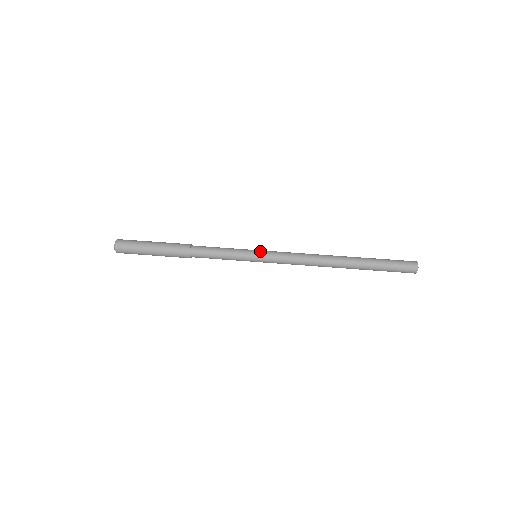
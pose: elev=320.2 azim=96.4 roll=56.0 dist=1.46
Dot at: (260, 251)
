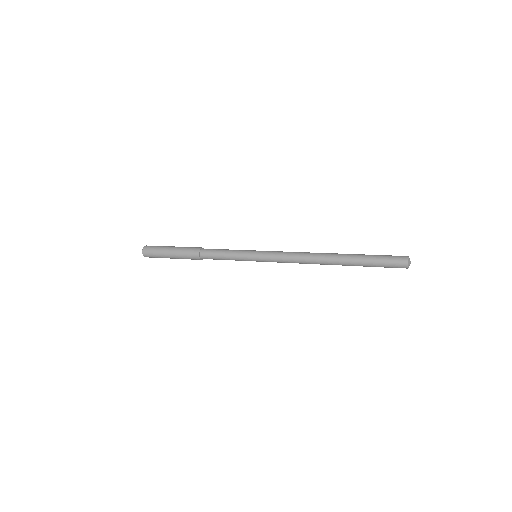
Dot at: (259, 251)
